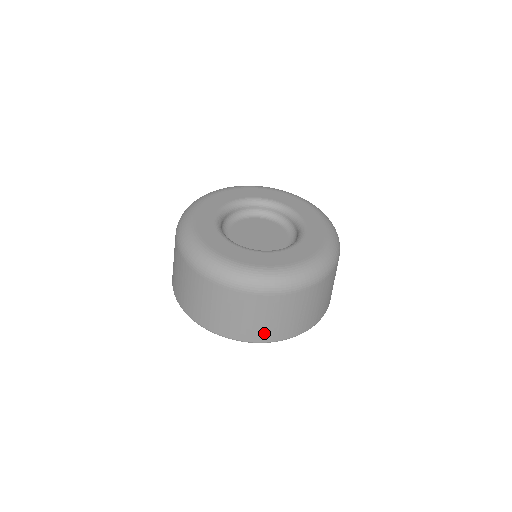
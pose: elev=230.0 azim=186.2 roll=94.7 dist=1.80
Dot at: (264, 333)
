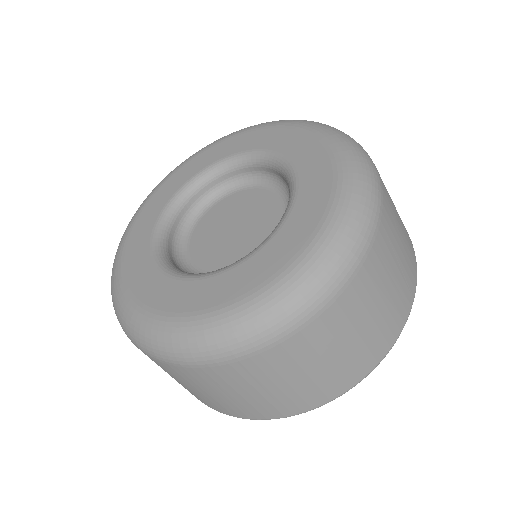
Dot at: (379, 342)
